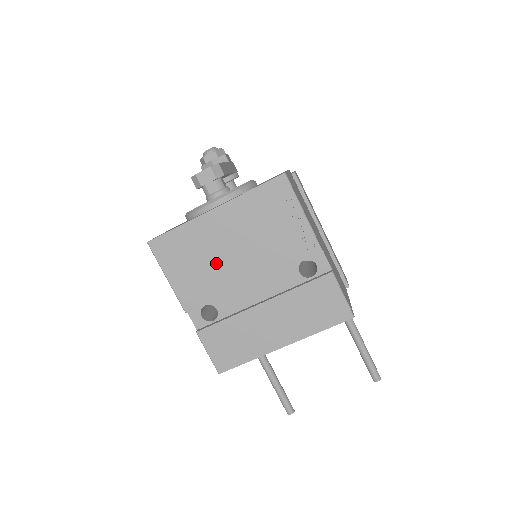
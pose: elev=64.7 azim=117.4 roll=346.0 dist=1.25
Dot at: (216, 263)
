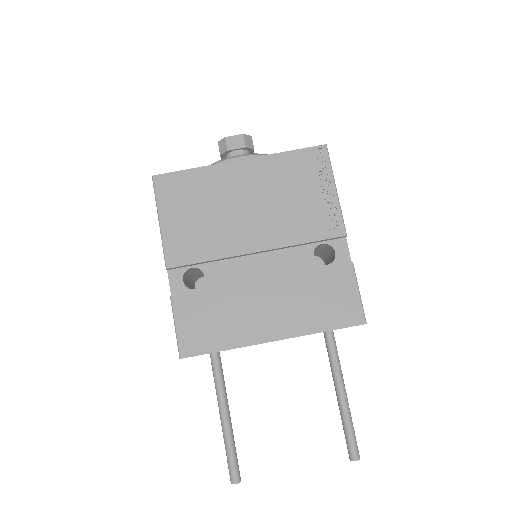
Dot at: (223, 219)
